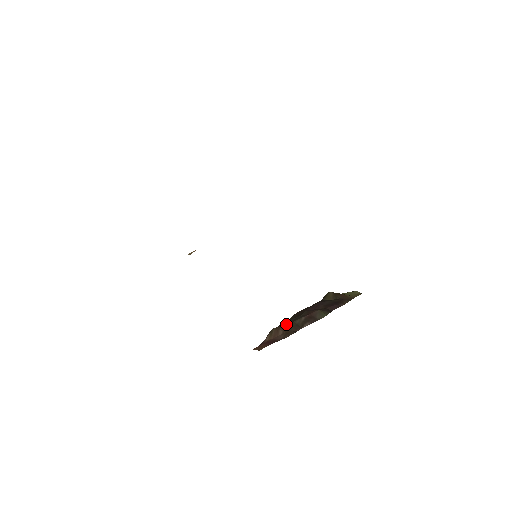
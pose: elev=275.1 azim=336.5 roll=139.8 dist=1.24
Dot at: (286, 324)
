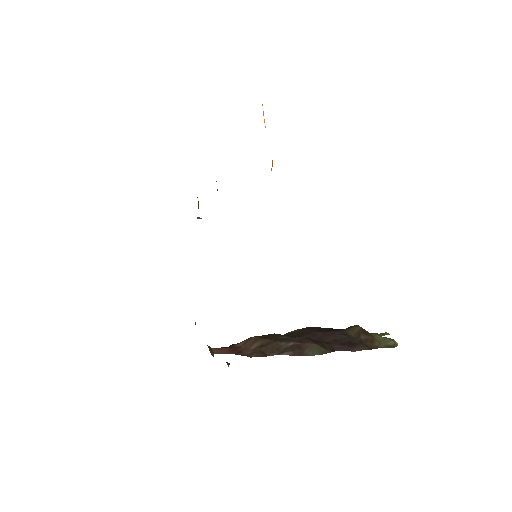
Dot at: (269, 340)
